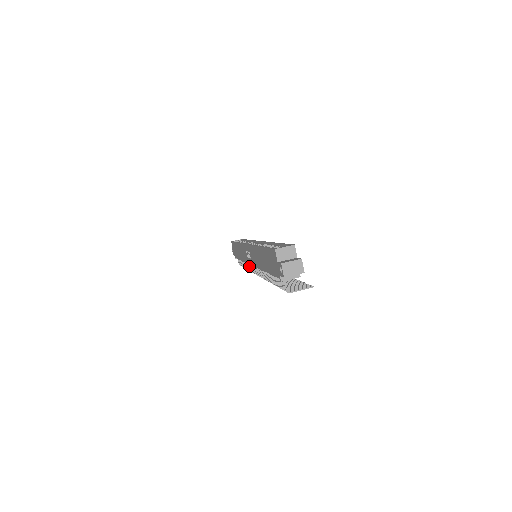
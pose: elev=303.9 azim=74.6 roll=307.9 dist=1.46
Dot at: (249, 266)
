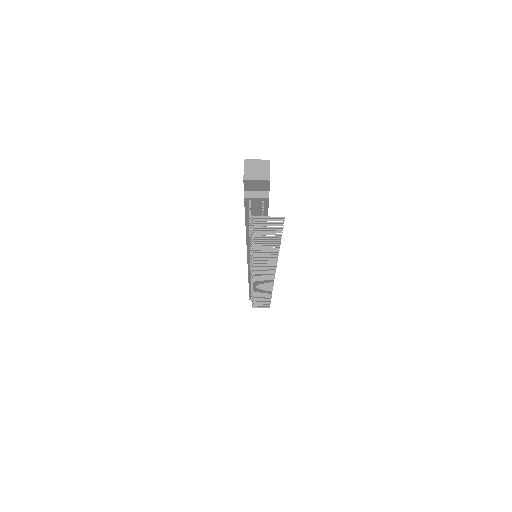
Dot at: occluded
